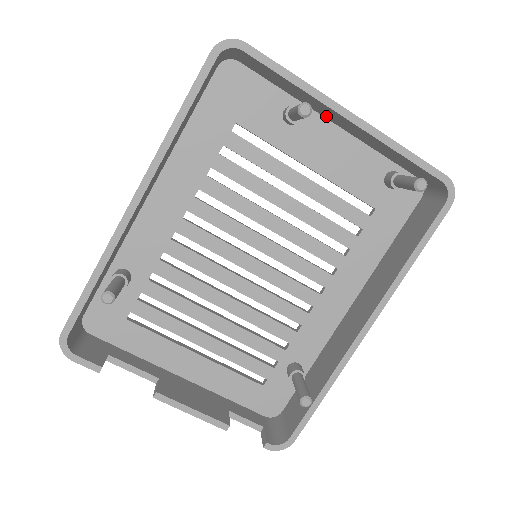
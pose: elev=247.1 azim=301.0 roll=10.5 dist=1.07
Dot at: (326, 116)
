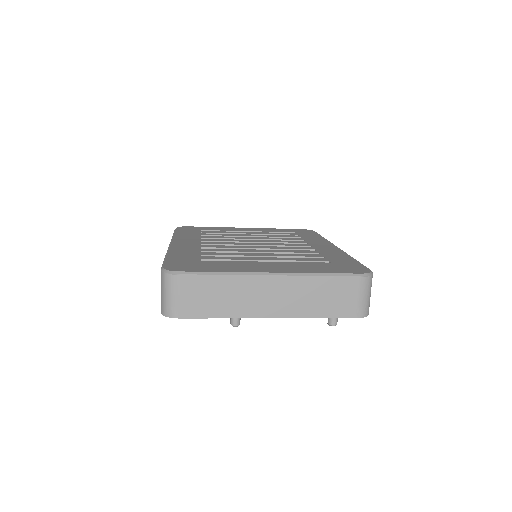
Dot at: (262, 284)
